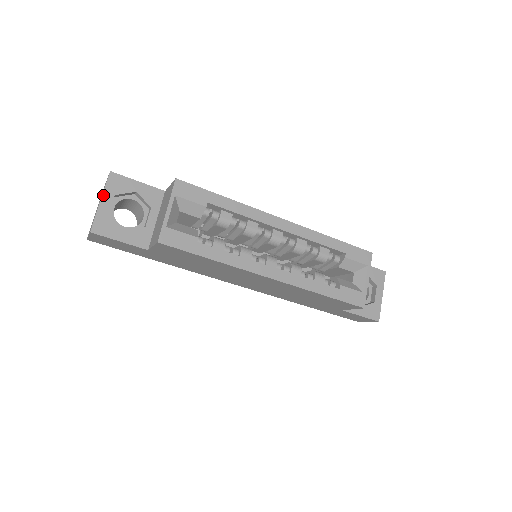
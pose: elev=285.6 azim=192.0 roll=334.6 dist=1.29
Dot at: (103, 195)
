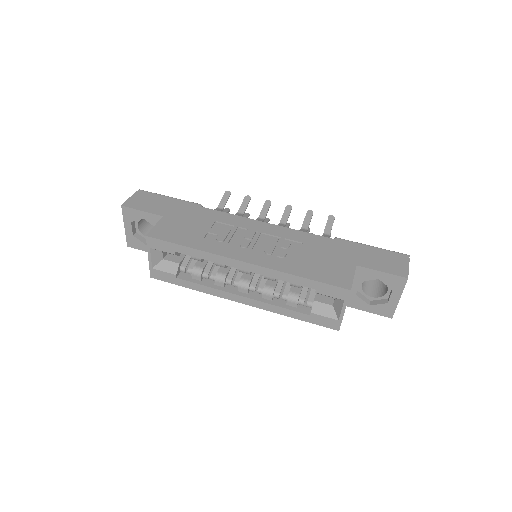
Dot at: (124, 223)
